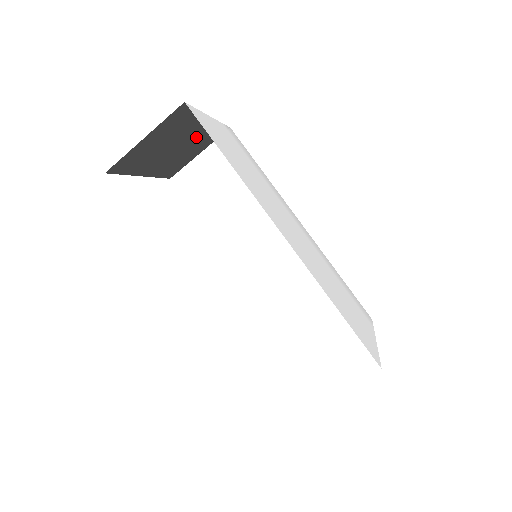
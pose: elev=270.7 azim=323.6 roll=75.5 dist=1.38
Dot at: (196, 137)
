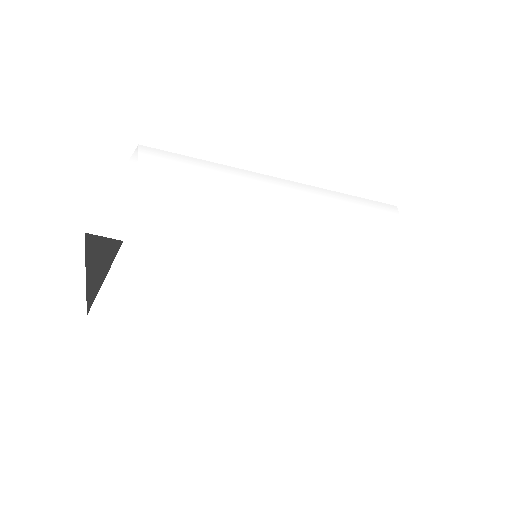
Dot at: occluded
